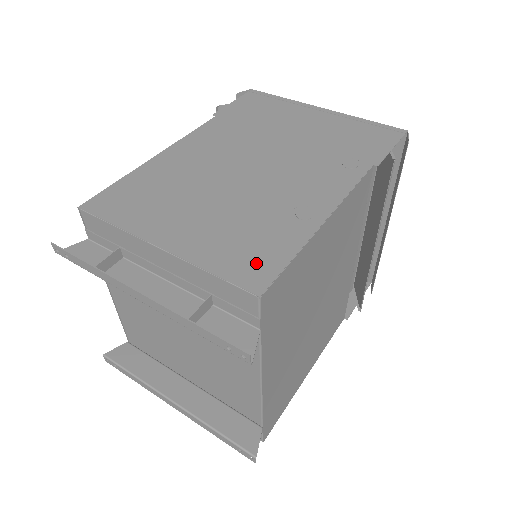
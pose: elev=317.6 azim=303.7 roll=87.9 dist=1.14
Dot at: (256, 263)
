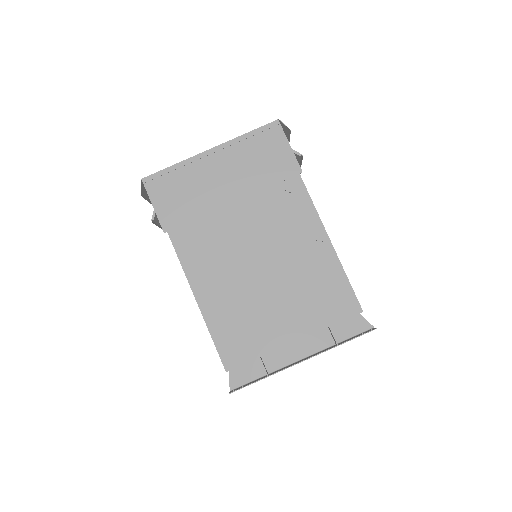
Dot at: (340, 299)
